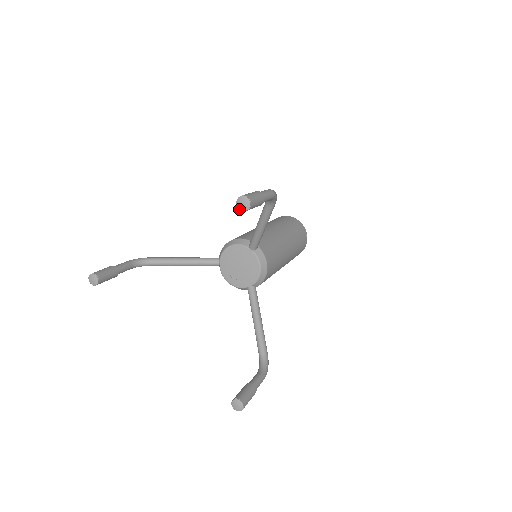
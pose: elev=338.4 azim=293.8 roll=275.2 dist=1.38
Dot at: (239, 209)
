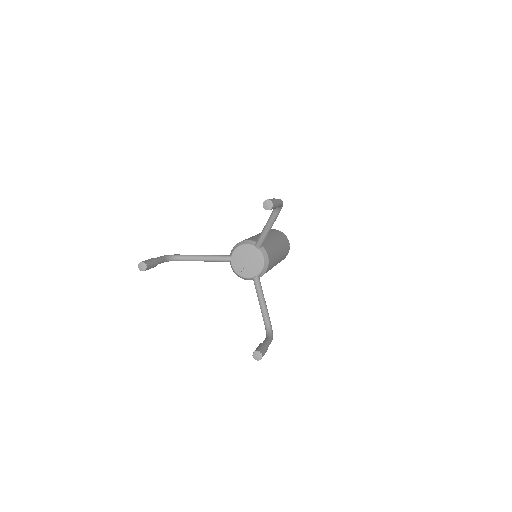
Dot at: (265, 209)
